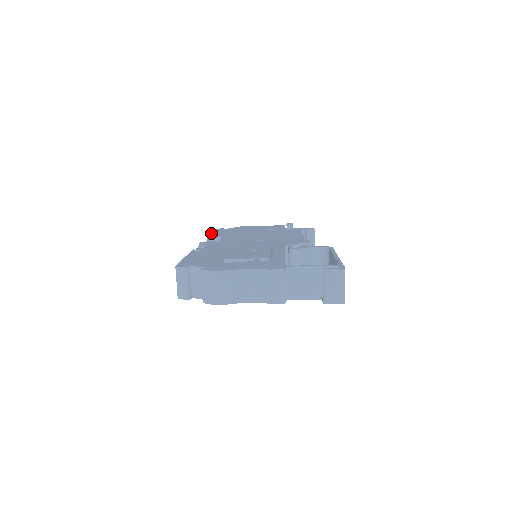
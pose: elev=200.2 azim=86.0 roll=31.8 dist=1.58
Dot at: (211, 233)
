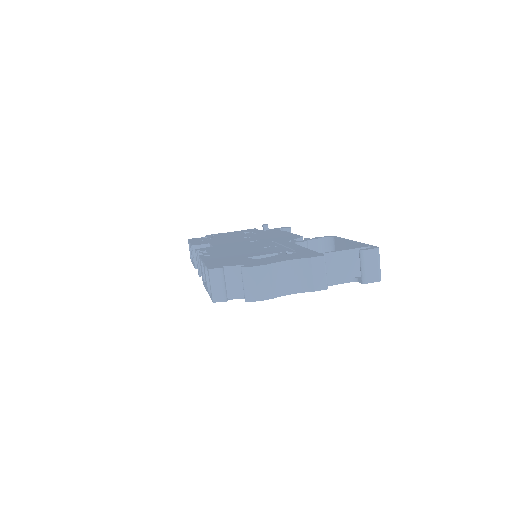
Dot at: (191, 242)
